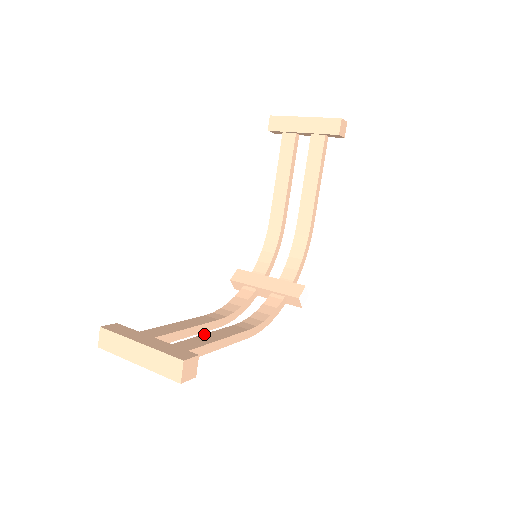
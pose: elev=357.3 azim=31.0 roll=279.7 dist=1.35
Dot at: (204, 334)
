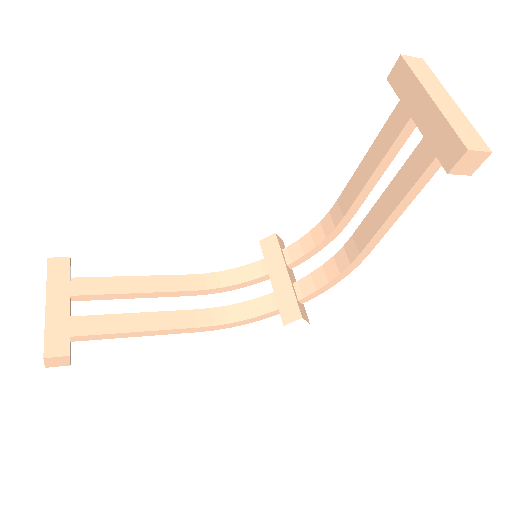
Dot at: (137, 313)
